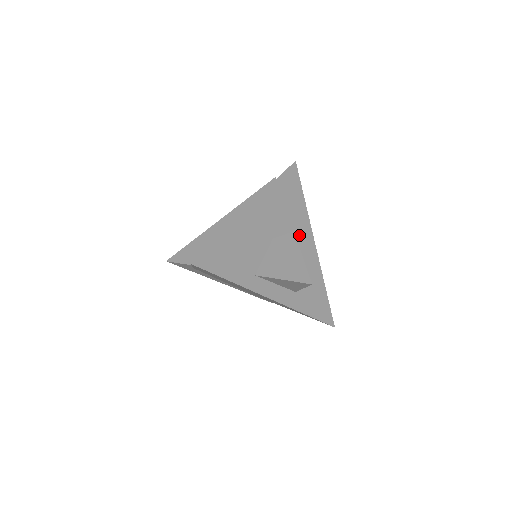
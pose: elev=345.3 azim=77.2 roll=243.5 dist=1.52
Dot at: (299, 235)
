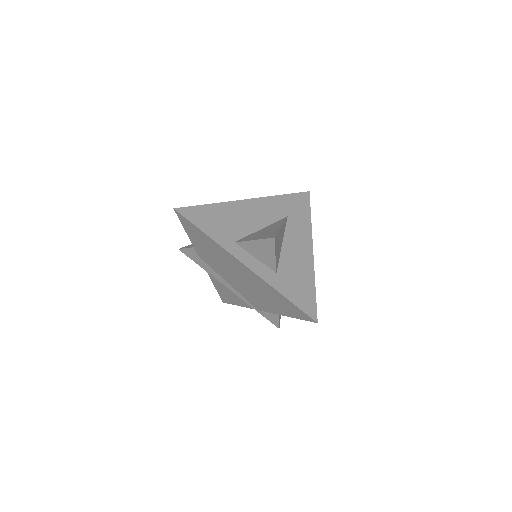
Dot at: (296, 237)
